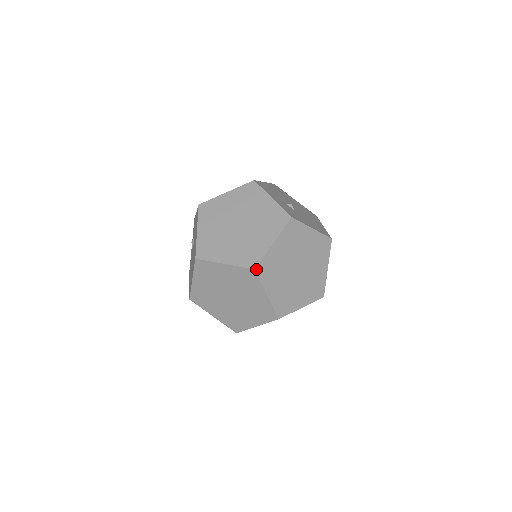
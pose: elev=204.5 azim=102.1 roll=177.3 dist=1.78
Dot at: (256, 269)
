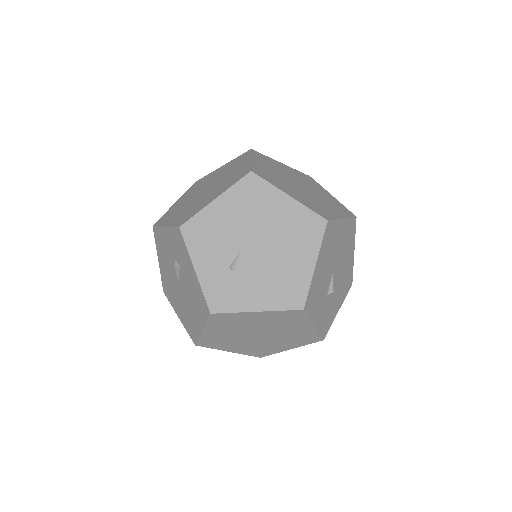
Dot at: (262, 356)
